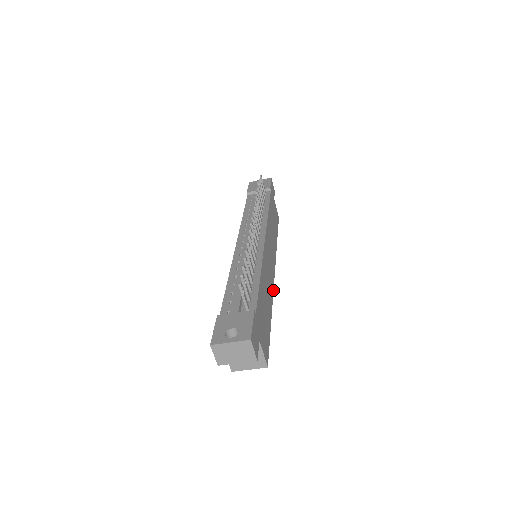
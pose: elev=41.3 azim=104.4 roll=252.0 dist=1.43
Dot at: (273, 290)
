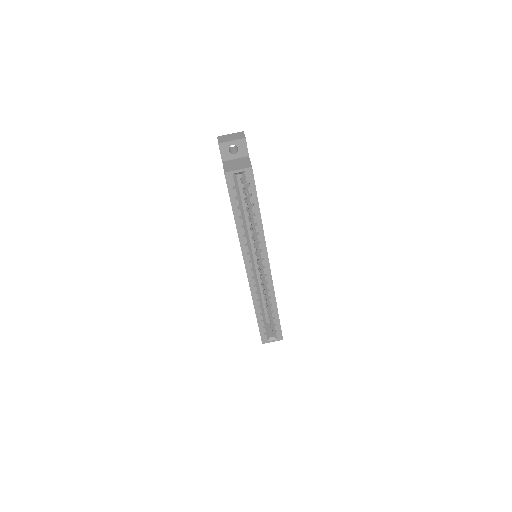
Dot at: (266, 247)
